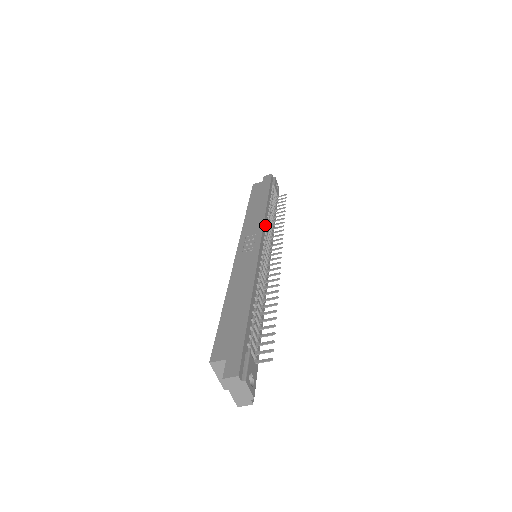
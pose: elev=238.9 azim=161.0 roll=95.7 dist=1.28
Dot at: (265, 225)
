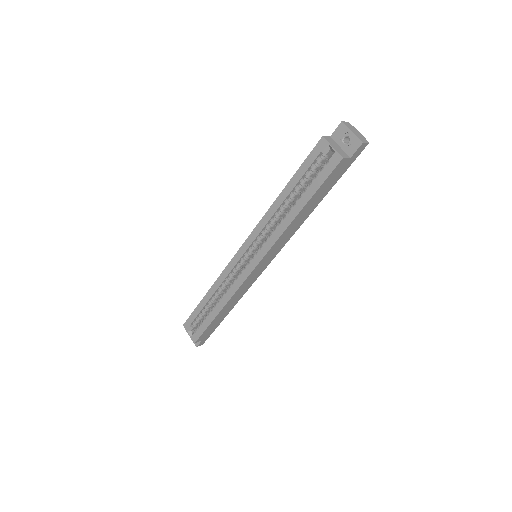
Dot at: occluded
